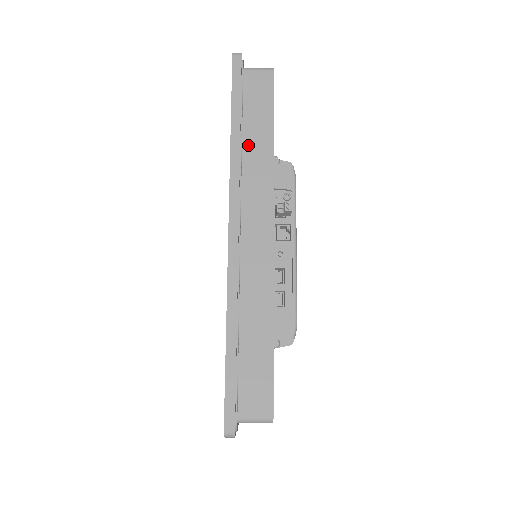
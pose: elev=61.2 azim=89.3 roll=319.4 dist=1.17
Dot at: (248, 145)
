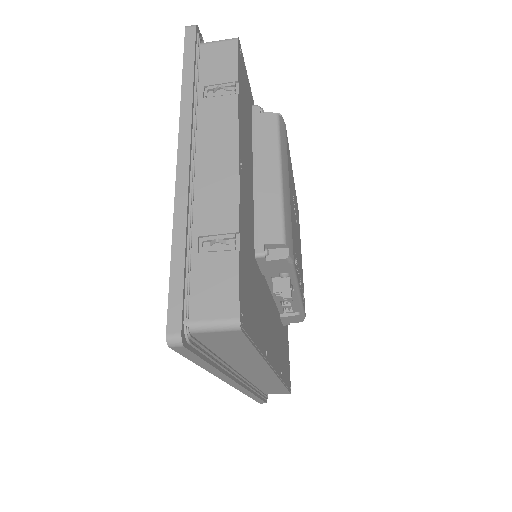
Dot at: (230, 358)
